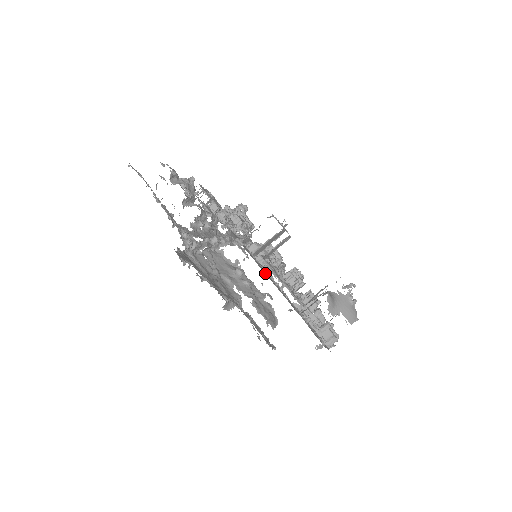
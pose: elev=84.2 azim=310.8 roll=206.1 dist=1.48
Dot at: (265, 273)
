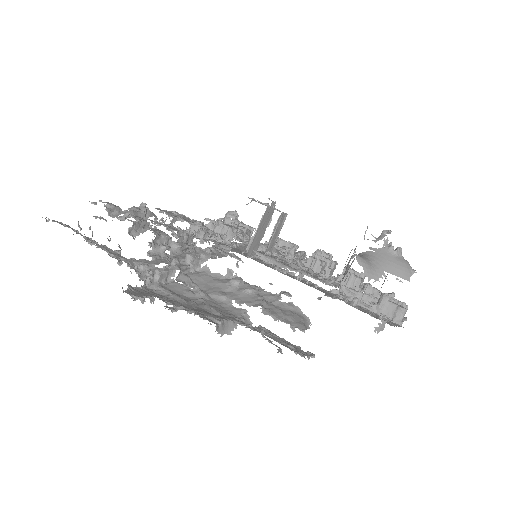
Dot at: occluded
